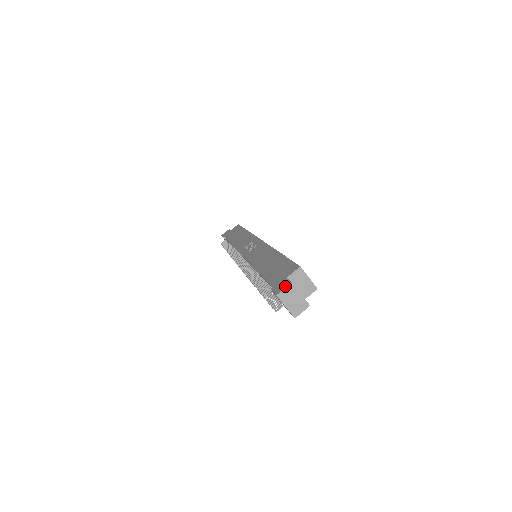
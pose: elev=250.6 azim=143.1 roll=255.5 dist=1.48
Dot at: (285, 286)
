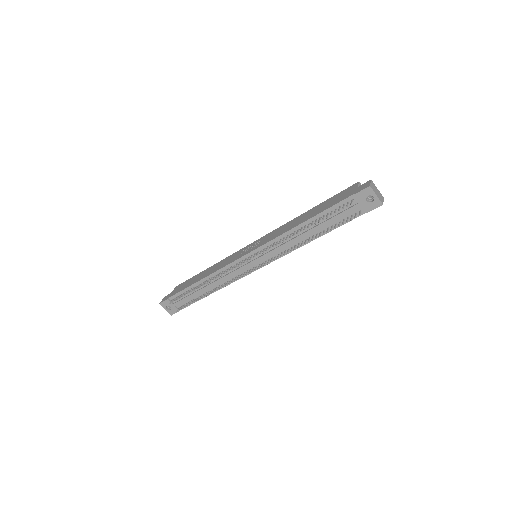
Dot at: (368, 182)
